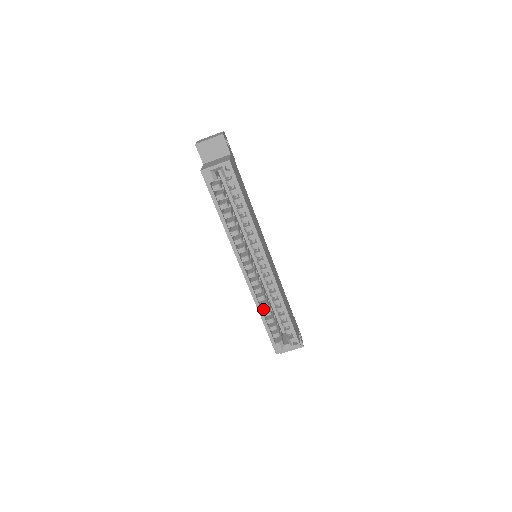
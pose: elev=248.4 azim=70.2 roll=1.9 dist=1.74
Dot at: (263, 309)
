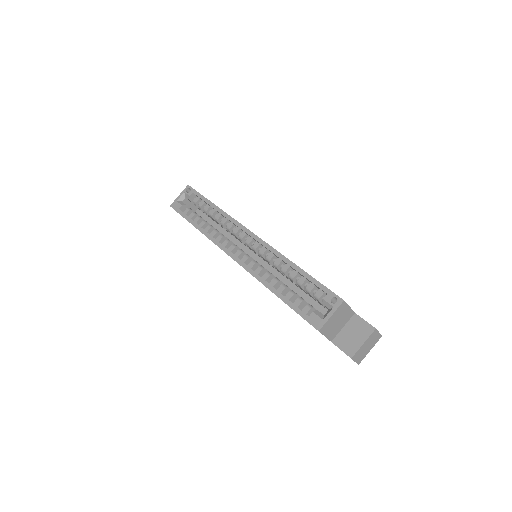
Dot at: occluded
